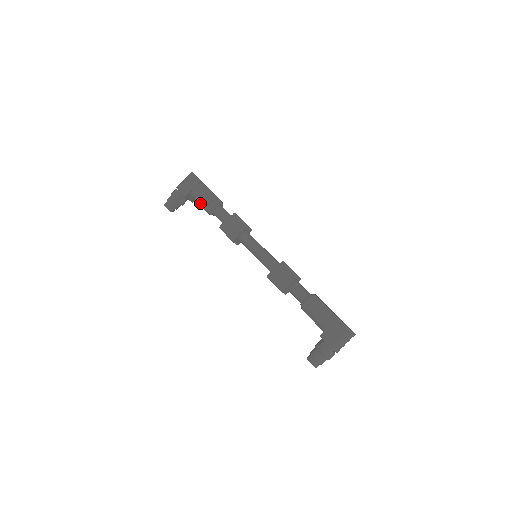
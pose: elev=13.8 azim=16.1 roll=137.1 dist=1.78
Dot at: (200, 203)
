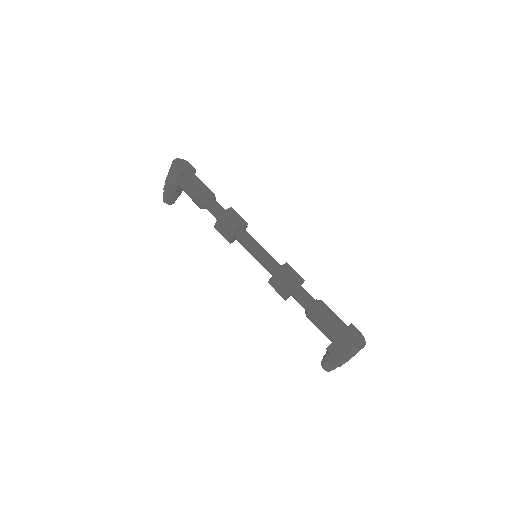
Dot at: occluded
